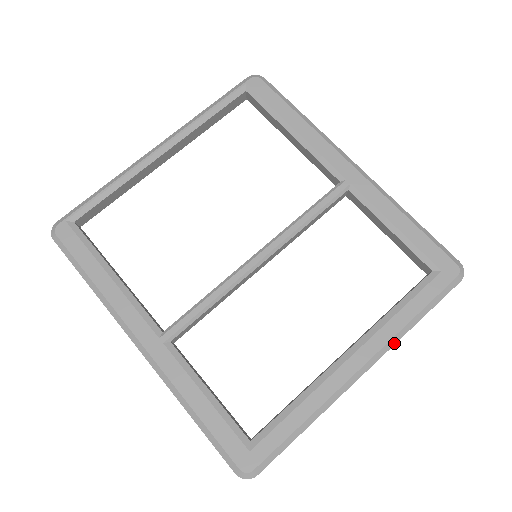
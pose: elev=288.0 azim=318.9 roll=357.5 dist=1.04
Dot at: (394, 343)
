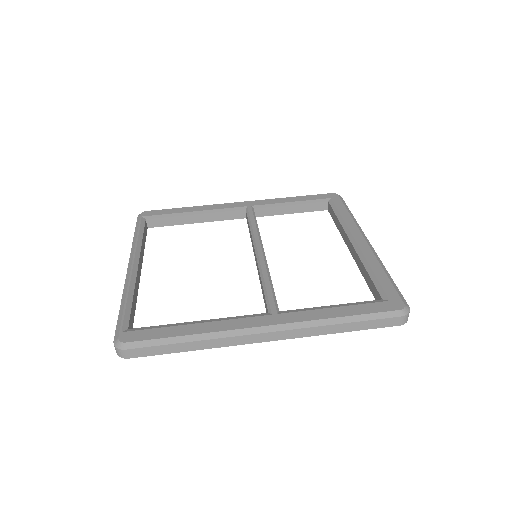
Dot at: (359, 226)
